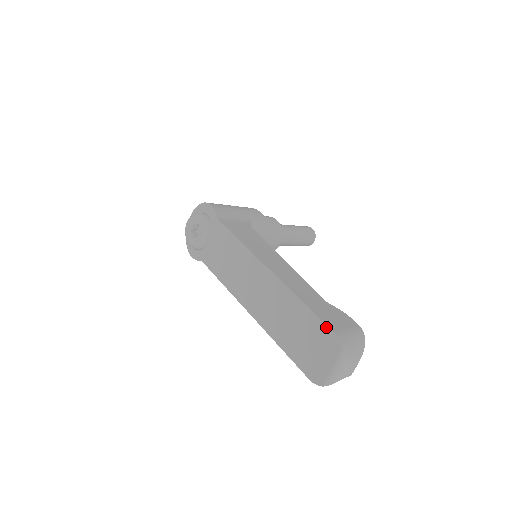
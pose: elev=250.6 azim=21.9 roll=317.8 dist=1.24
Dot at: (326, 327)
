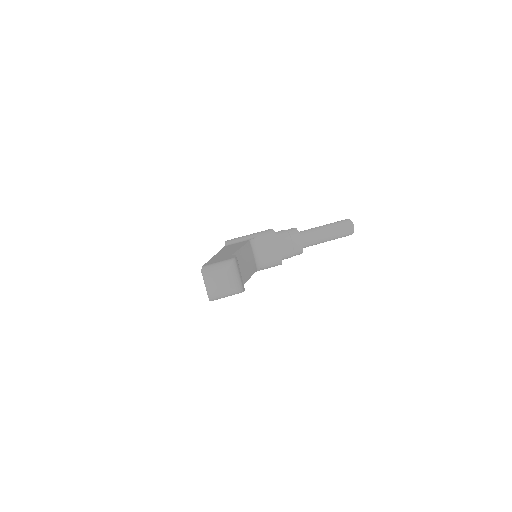
Dot at: occluded
